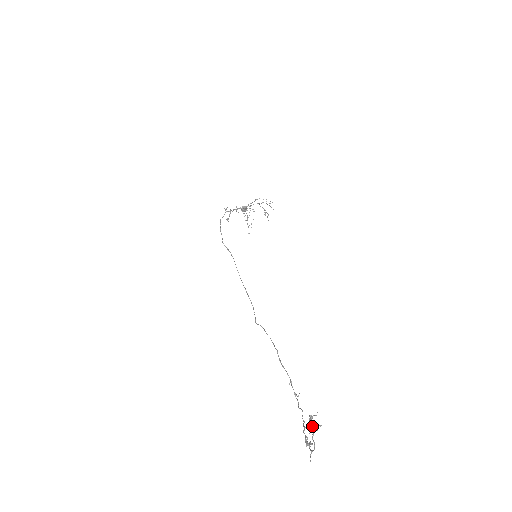
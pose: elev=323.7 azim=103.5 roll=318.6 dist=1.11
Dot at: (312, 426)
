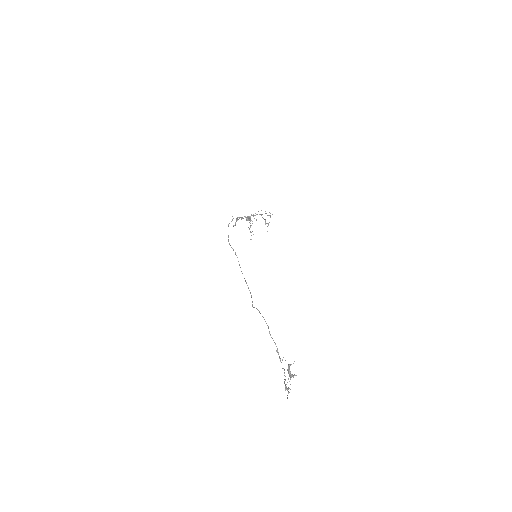
Dot at: (290, 372)
